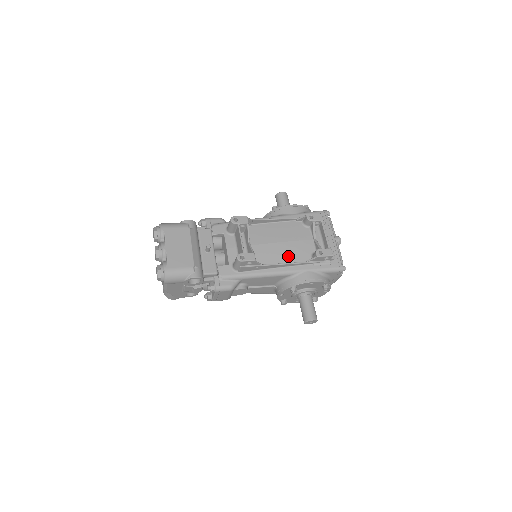
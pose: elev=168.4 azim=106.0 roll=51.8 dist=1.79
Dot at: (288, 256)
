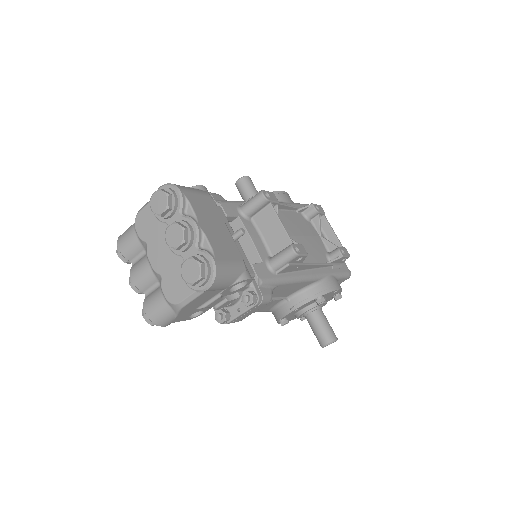
Dot at: (311, 255)
